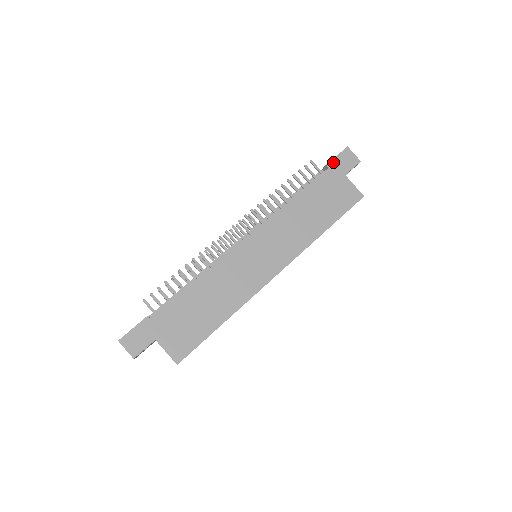
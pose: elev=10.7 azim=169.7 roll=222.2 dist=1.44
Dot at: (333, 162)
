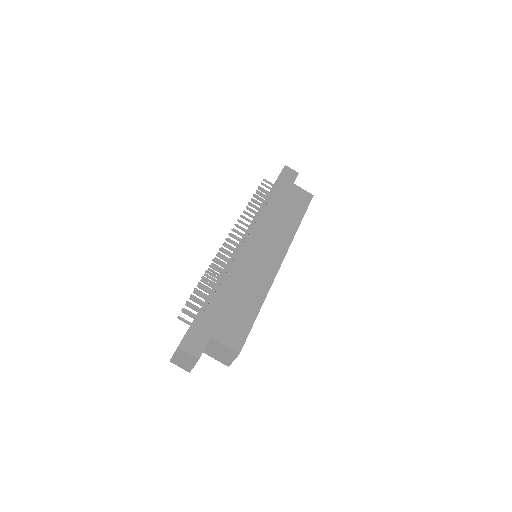
Dot at: (281, 176)
